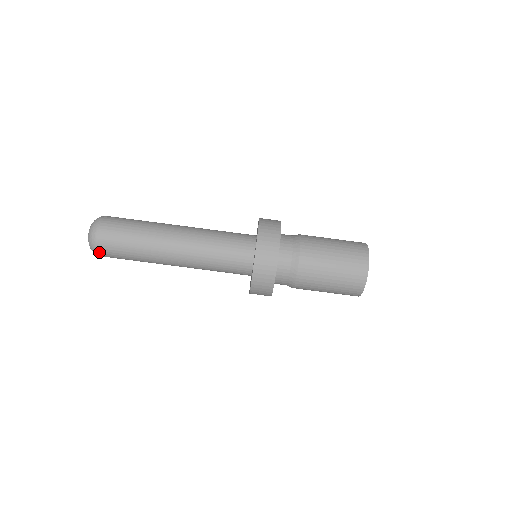
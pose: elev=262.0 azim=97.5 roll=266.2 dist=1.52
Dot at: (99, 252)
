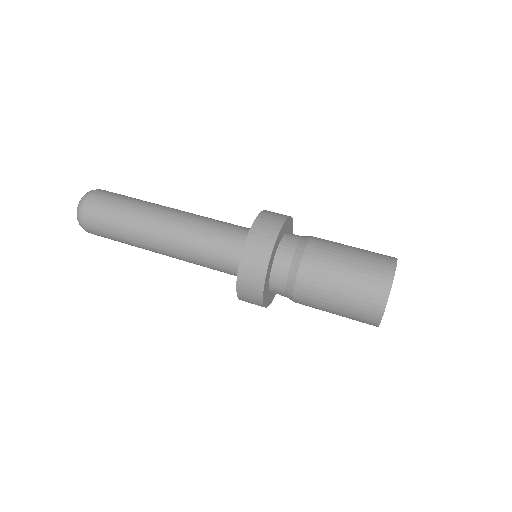
Dot at: (92, 194)
